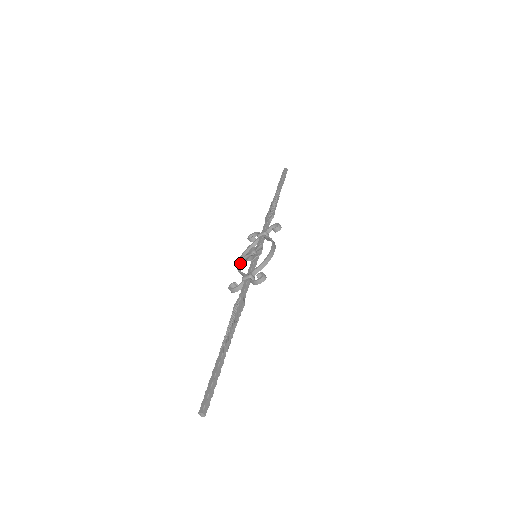
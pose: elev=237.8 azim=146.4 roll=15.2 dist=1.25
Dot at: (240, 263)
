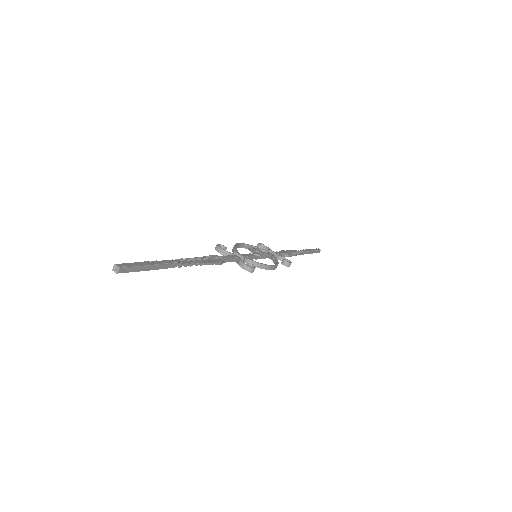
Dot at: (239, 245)
